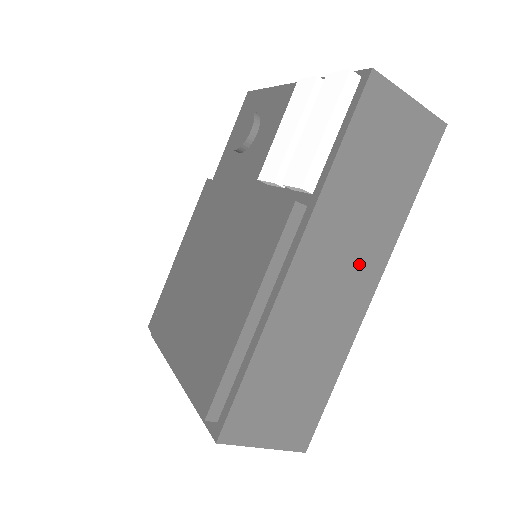
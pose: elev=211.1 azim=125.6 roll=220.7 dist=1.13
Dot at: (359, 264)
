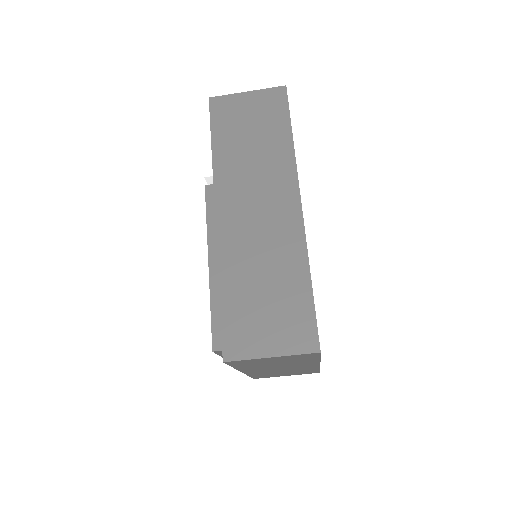
Dot at: (272, 193)
